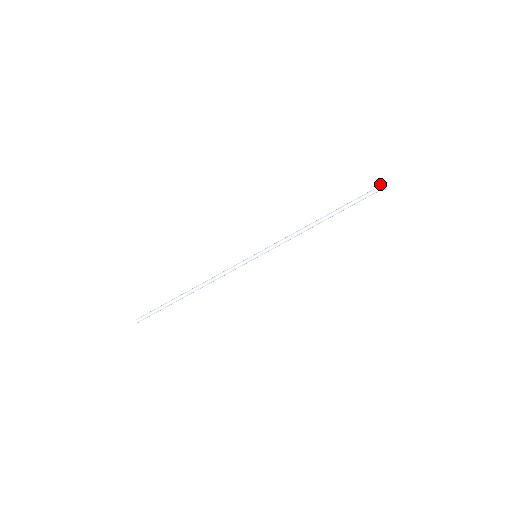
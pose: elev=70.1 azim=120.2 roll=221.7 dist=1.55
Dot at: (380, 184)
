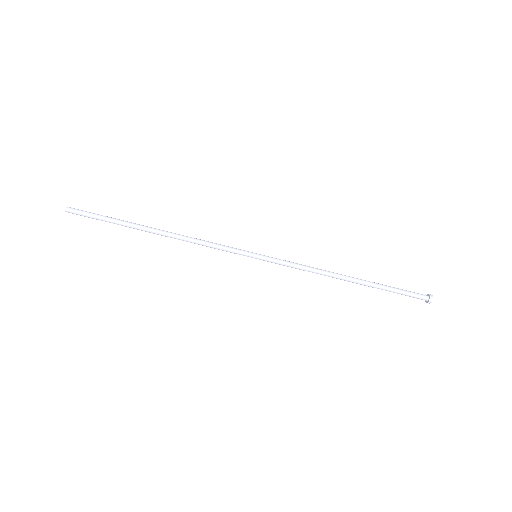
Dot at: occluded
